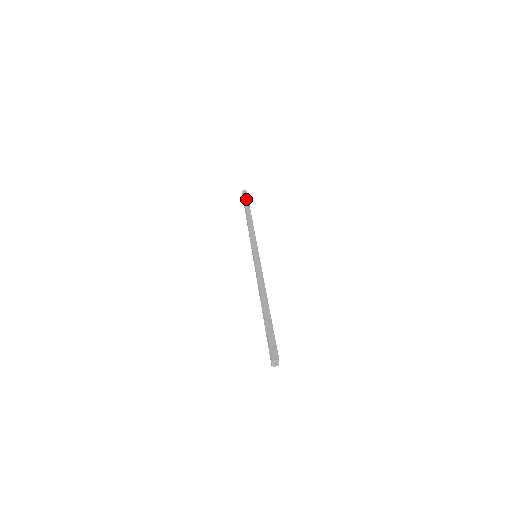
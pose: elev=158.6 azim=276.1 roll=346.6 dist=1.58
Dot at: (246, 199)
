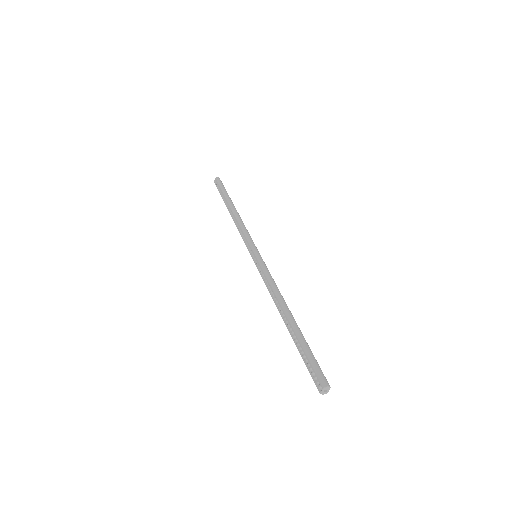
Dot at: (224, 188)
